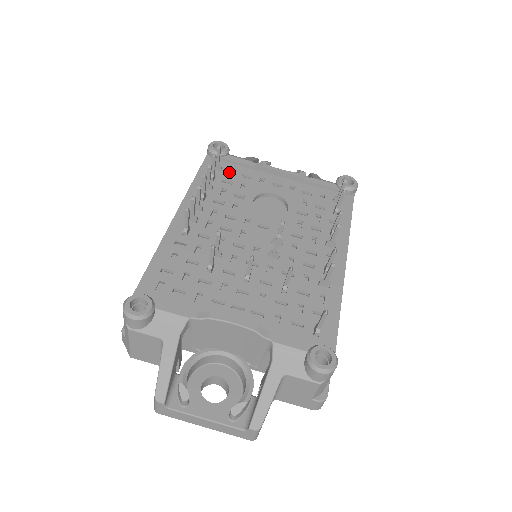
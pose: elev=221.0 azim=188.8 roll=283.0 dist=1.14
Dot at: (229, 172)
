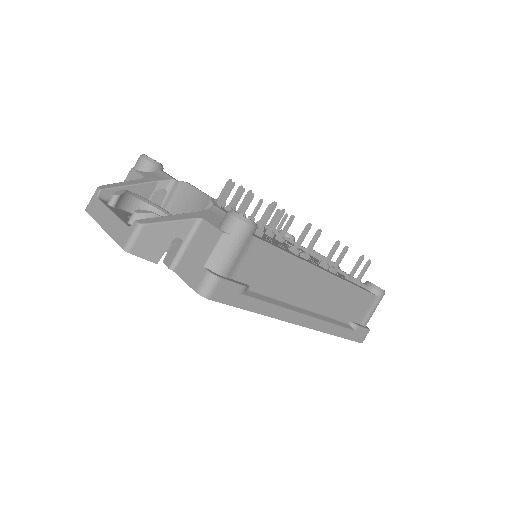
Dot at: occluded
